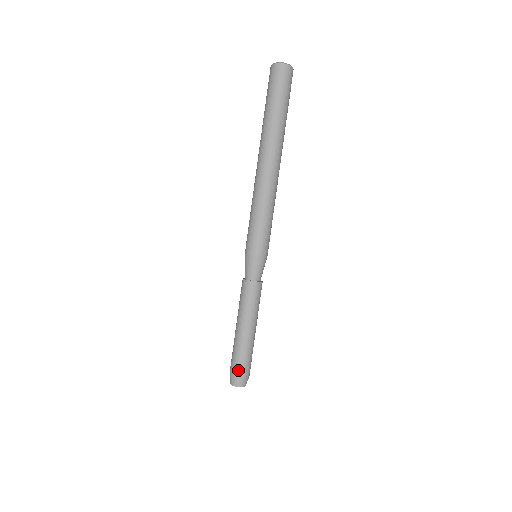
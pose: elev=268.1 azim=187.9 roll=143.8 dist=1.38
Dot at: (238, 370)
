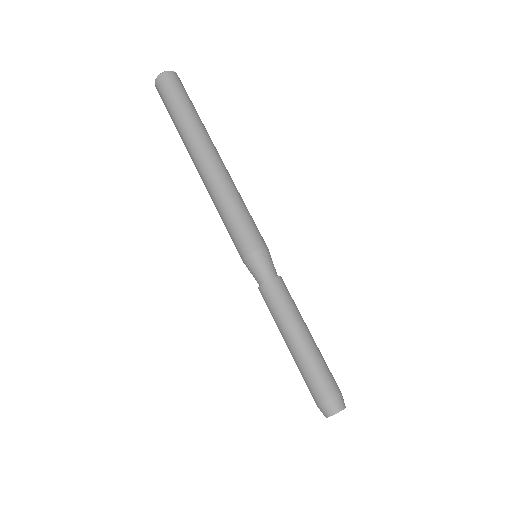
Dot at: (318, 393)
